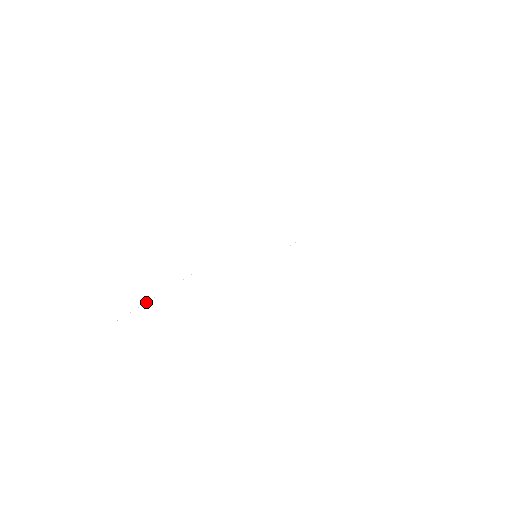
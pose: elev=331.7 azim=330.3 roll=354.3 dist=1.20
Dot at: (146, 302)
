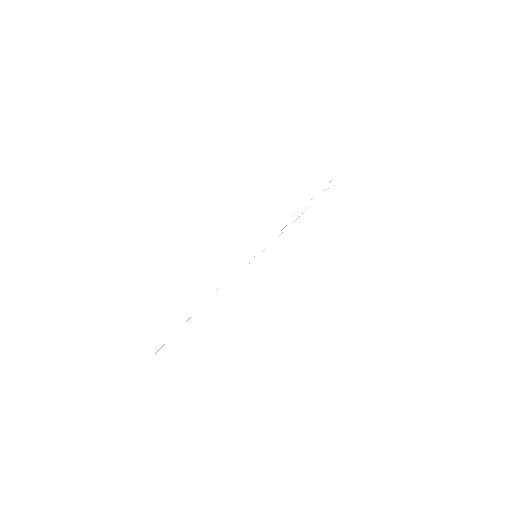
Dot at: (161, 343)
